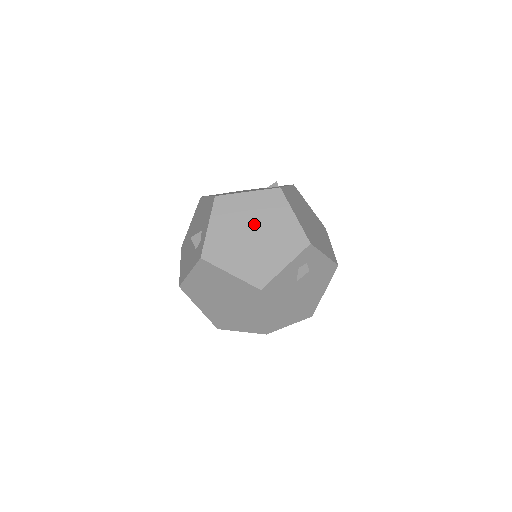
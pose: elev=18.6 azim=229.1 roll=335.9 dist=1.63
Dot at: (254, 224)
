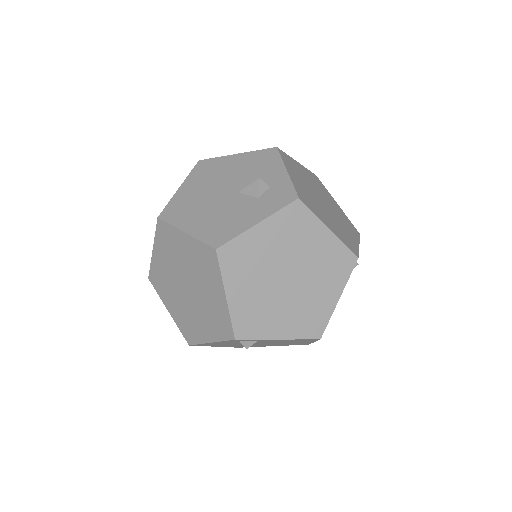
Dot at: (318, 193)
